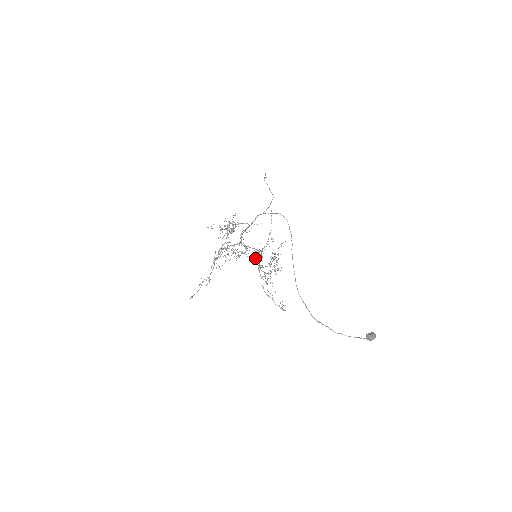
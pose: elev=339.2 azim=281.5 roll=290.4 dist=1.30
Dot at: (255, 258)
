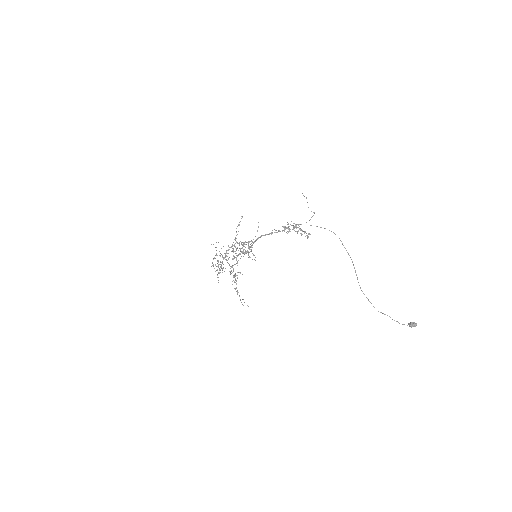
Dot at: (250, 257)
